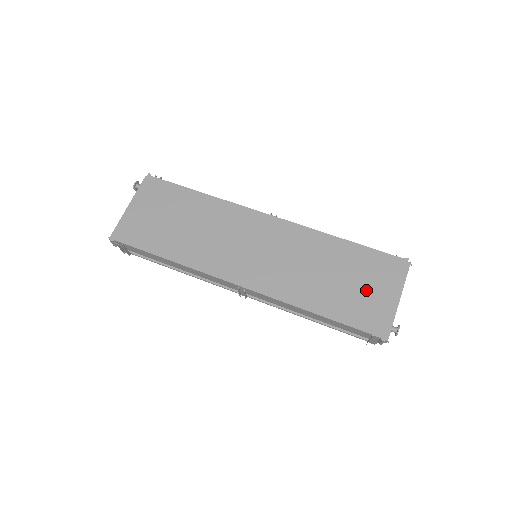
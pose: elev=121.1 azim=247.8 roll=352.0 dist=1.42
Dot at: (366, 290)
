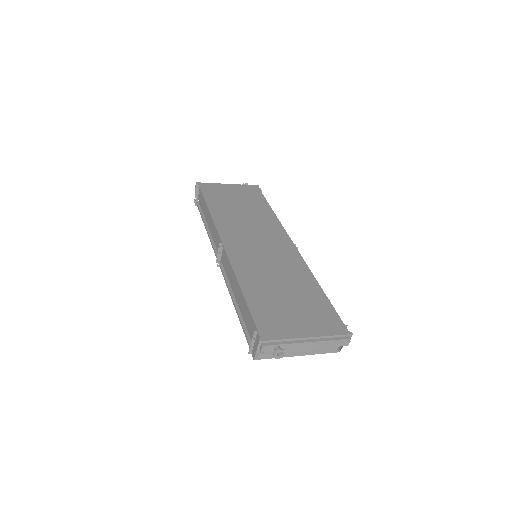
Dot at: (293, 314)
